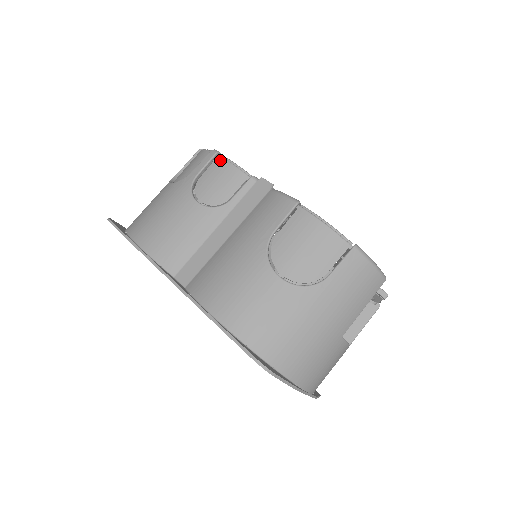
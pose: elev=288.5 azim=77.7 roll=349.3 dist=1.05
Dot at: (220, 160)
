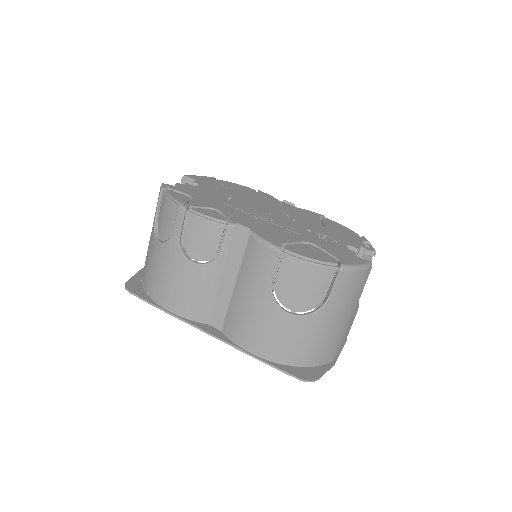
Dot at: (192, 217)
